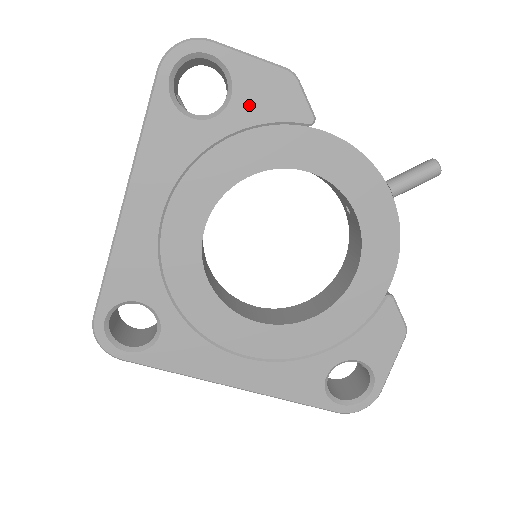
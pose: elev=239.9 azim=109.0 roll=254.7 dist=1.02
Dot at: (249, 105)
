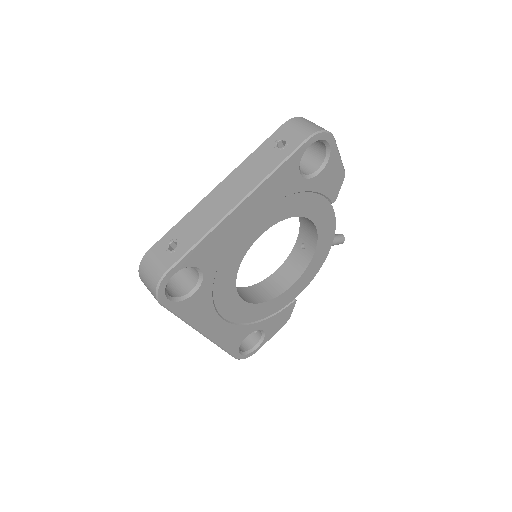
Dot at: (323, 181)
